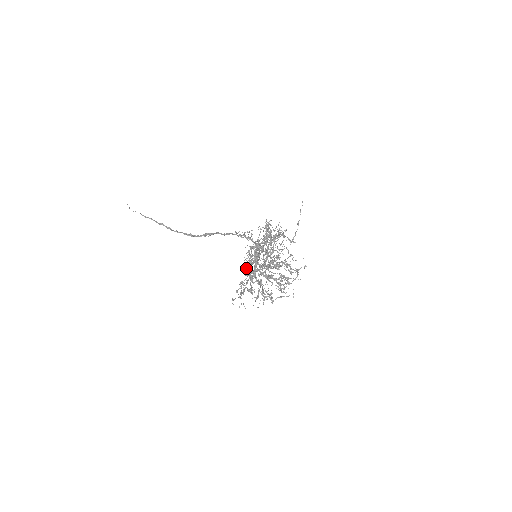
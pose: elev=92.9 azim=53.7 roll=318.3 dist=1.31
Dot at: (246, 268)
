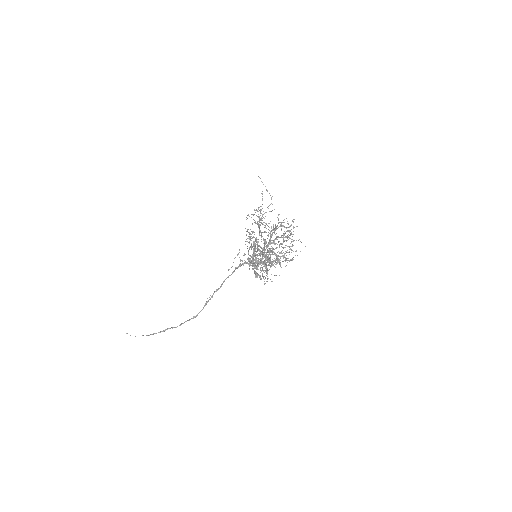
Dot at: occluded
